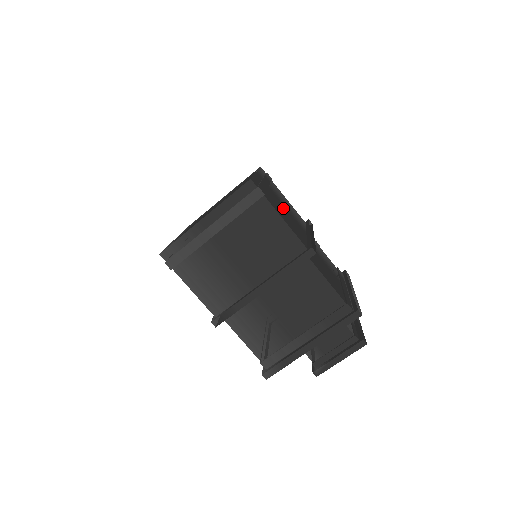
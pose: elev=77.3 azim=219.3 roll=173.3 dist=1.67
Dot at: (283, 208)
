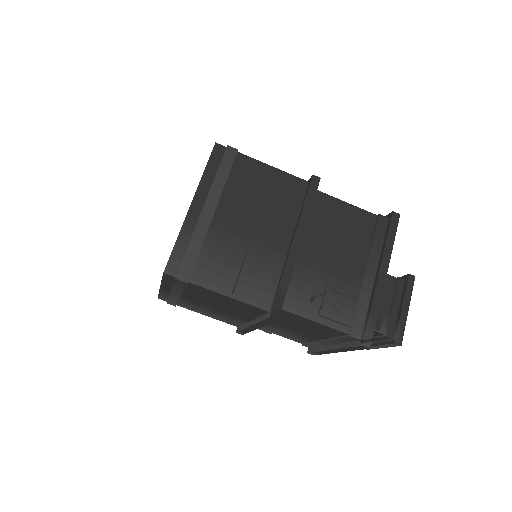
Dot at: occluded
